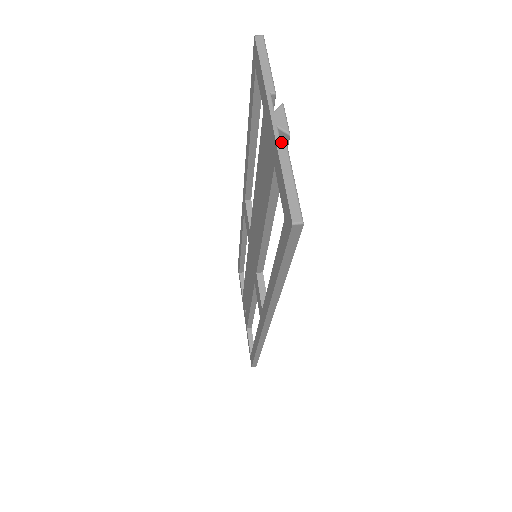
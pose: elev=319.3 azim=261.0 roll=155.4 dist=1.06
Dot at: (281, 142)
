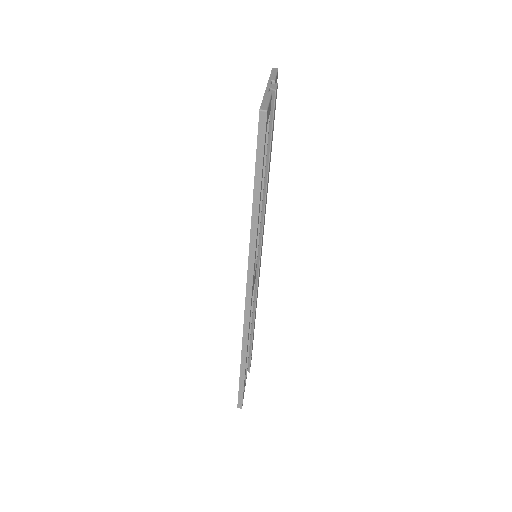
Dot at: (271, 100)
